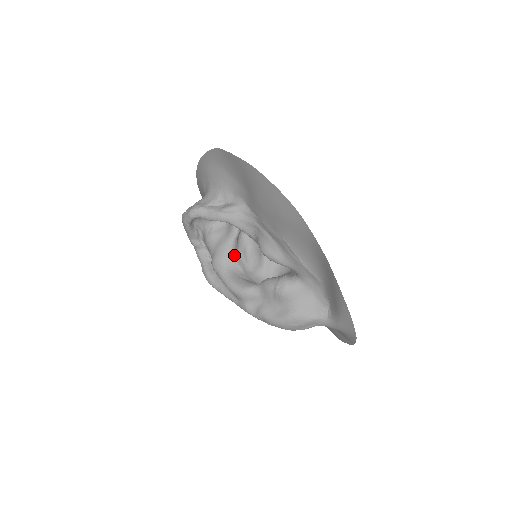
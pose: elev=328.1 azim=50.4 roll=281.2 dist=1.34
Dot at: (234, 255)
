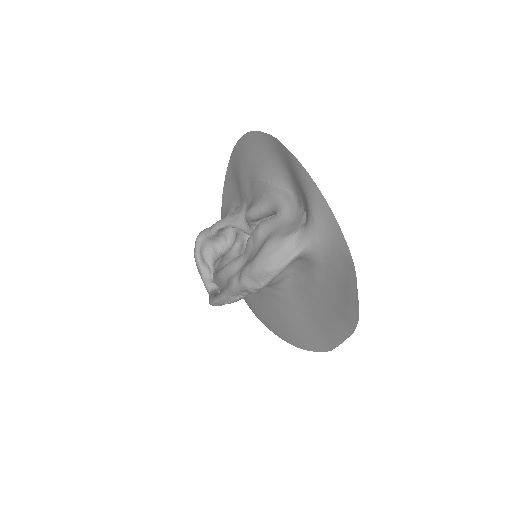
Dot at: occluded
